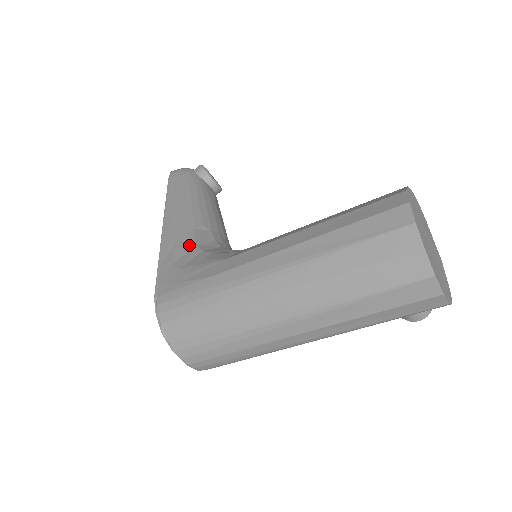
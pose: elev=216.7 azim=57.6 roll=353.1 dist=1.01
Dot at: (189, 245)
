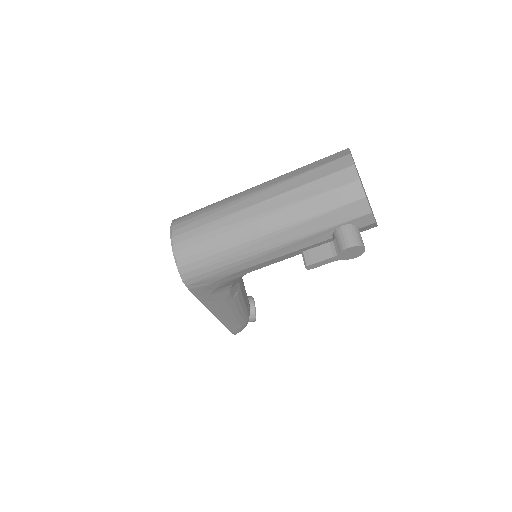
Dot at: occluded
